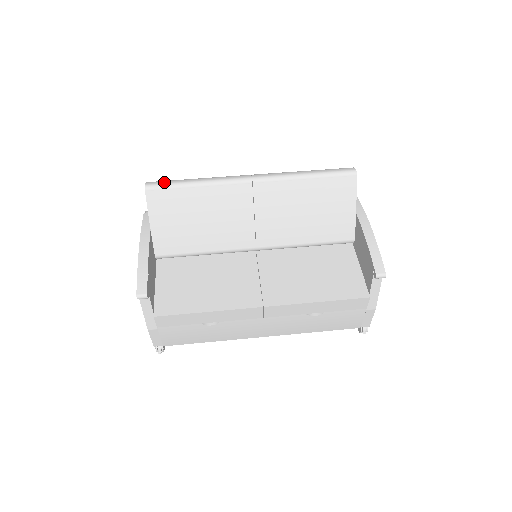
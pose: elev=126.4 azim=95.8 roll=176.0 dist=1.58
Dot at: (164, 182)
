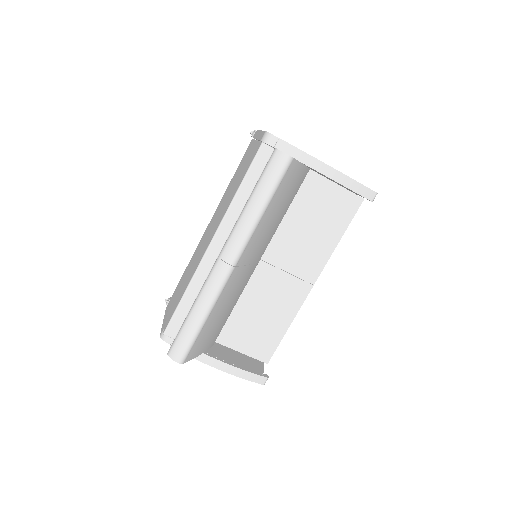
Dot at: (184, 345)
